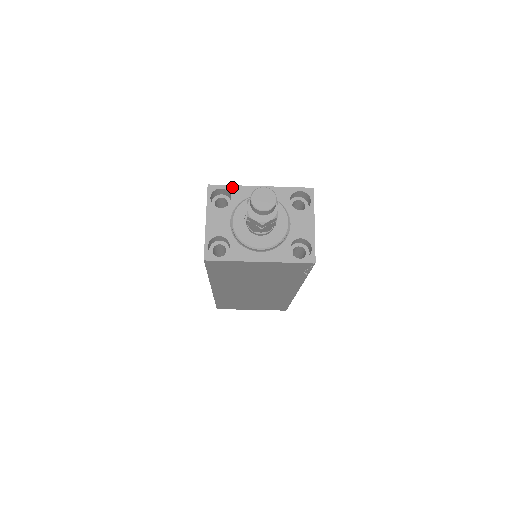
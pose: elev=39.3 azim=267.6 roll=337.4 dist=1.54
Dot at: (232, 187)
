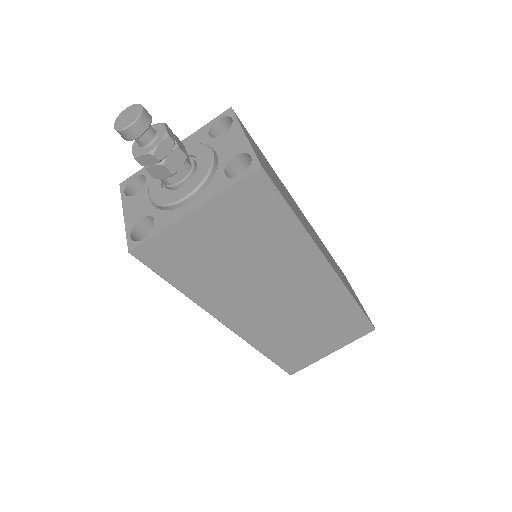
Dot at: (144, 169)
